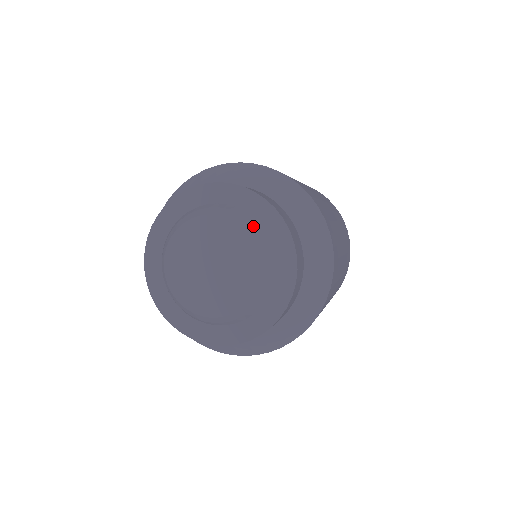
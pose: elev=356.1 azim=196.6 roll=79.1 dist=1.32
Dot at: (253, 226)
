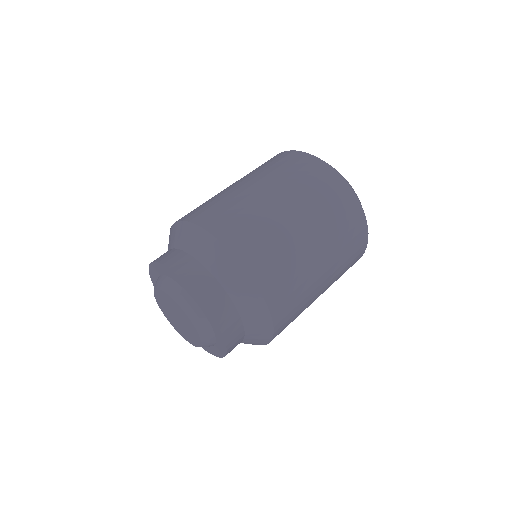
Dot at: (198, 319)
